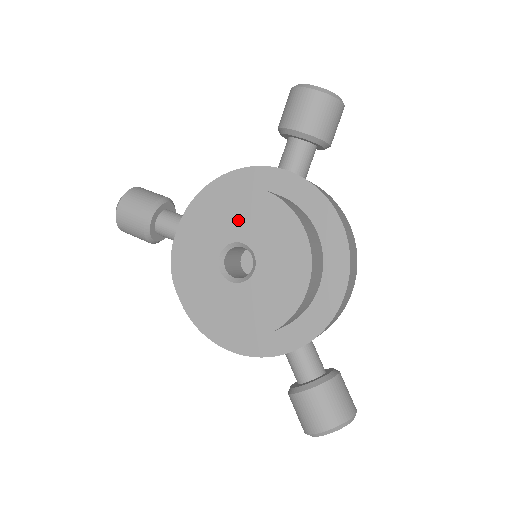
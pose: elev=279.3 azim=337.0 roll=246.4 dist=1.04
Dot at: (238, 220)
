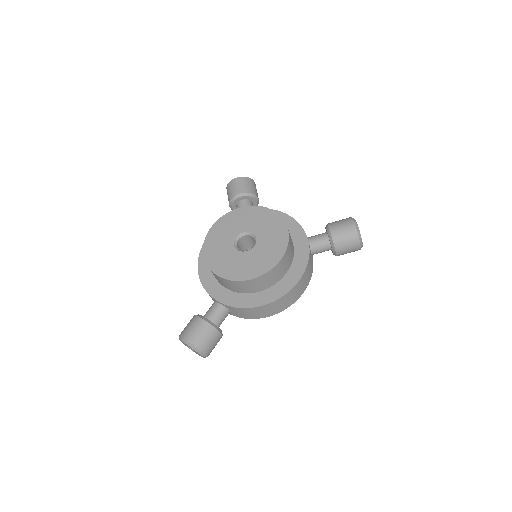
Dot at: (266, 229)
